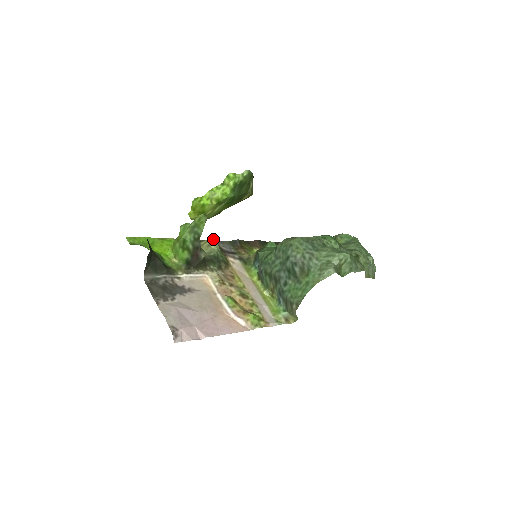
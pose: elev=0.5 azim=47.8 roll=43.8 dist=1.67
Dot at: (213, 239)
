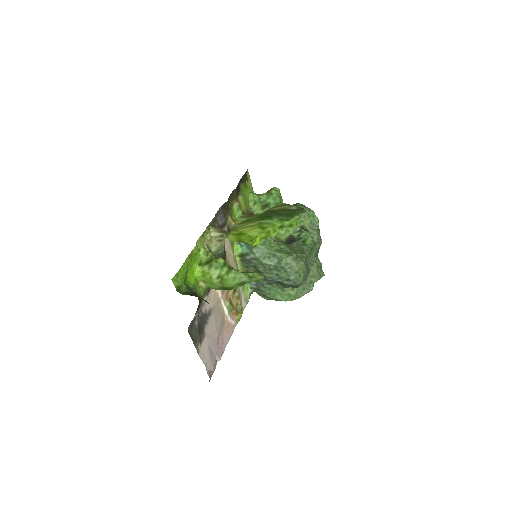
Dot at: (225, 235)
